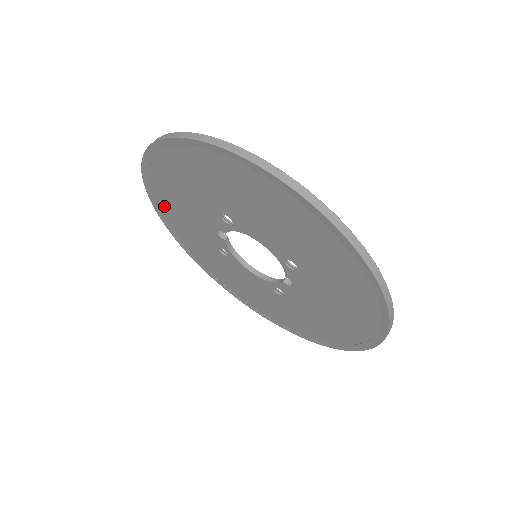
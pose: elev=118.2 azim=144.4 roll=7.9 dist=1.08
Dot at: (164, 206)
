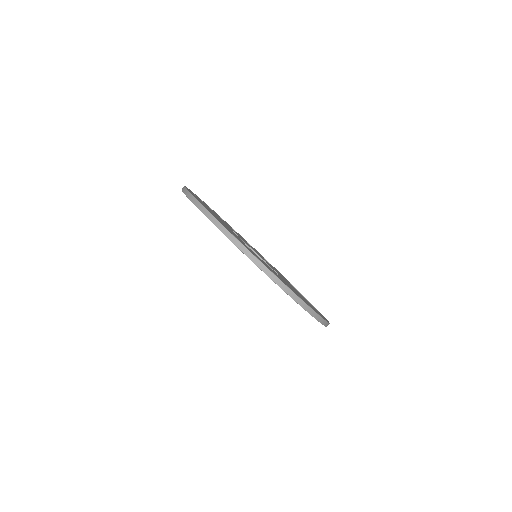
Dot at: occluded
